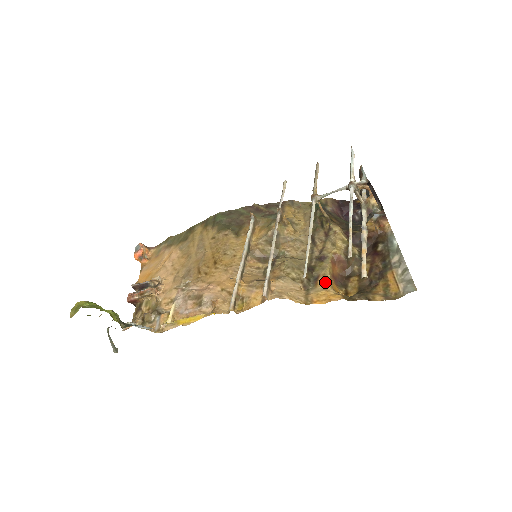
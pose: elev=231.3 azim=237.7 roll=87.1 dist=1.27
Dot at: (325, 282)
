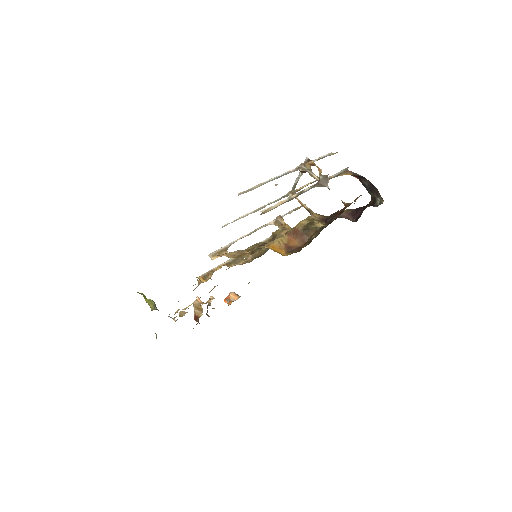
Dot at: (266, 244)
